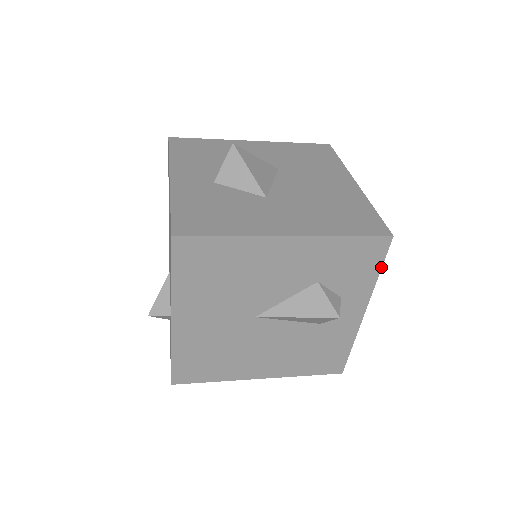
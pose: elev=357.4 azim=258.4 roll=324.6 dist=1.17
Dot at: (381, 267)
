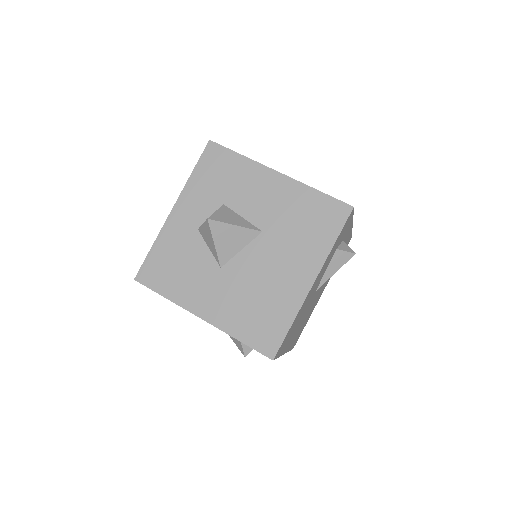
Dot at: (277, 357)
